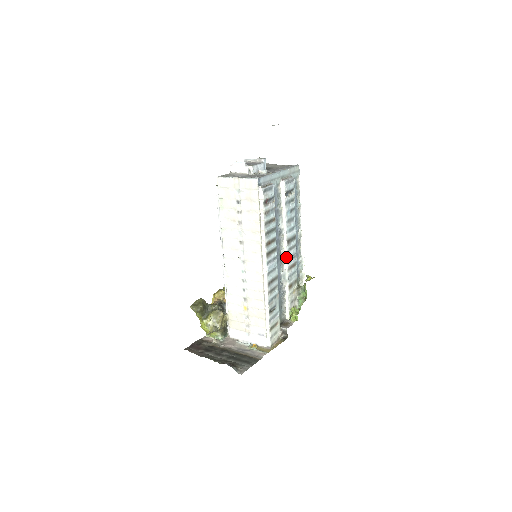
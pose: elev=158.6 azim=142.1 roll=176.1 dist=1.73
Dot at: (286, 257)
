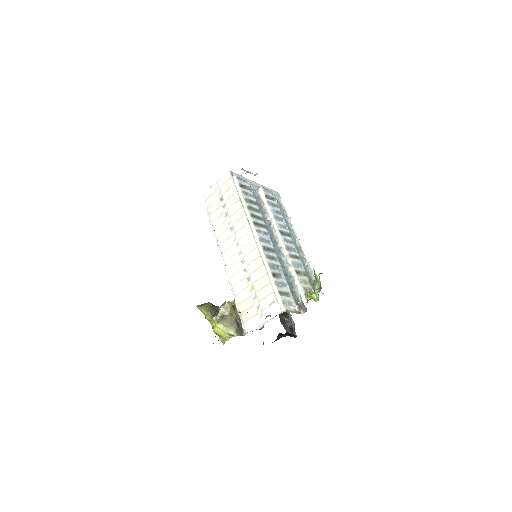
Dot at: (283, 244)
